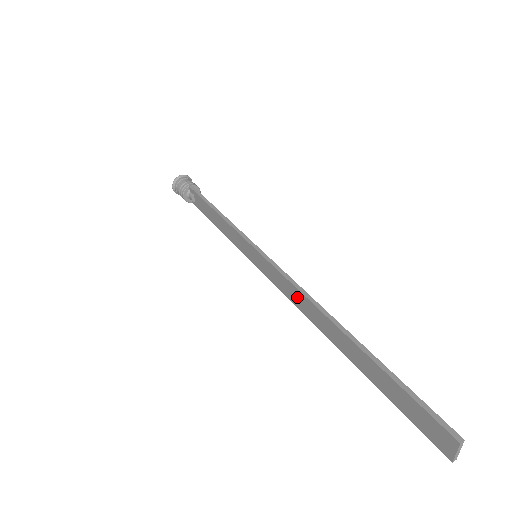
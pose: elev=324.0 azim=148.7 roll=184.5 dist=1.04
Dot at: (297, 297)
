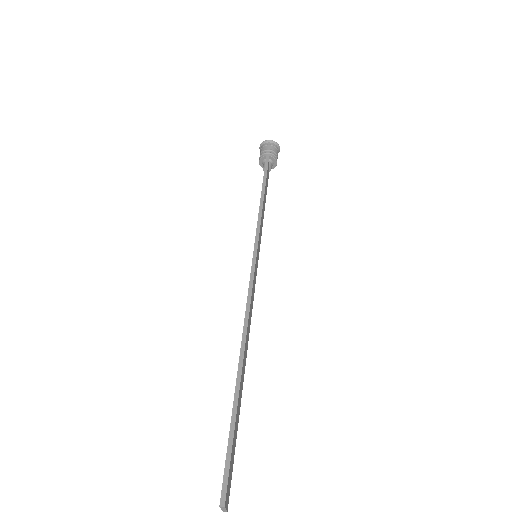
Dot at: occluded
